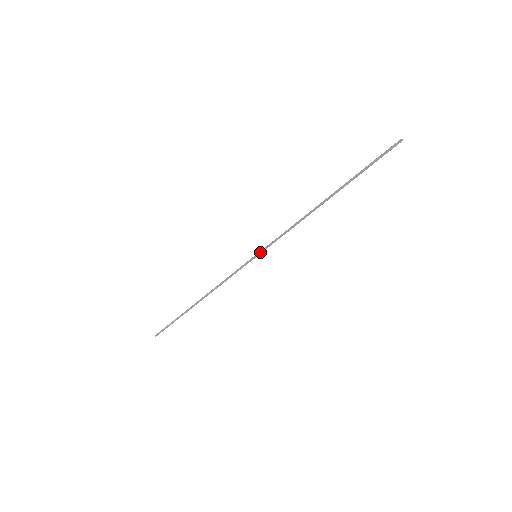
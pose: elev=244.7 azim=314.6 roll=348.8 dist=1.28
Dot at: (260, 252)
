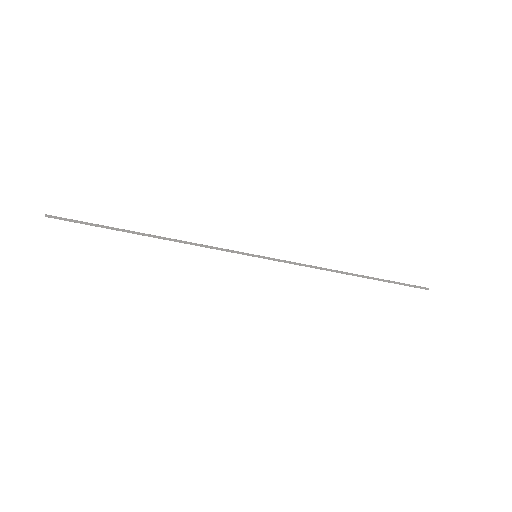
Dot at: (264, 256)
